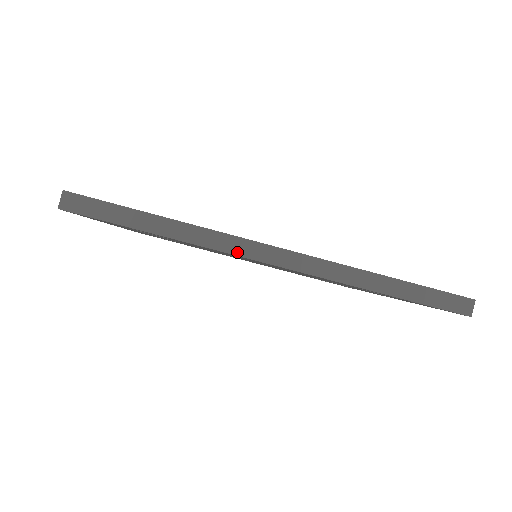
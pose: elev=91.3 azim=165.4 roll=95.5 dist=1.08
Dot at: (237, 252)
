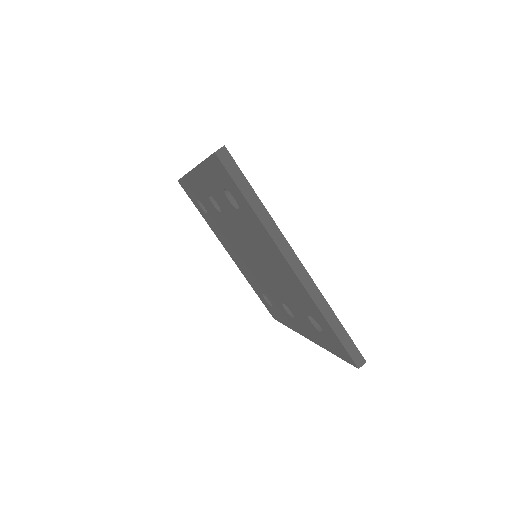
Dot at: (280, 247)
